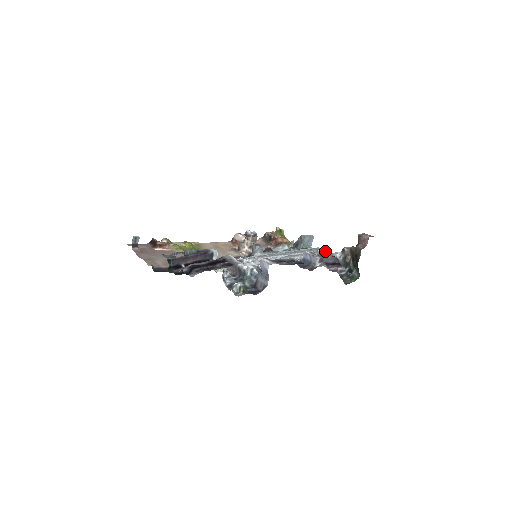
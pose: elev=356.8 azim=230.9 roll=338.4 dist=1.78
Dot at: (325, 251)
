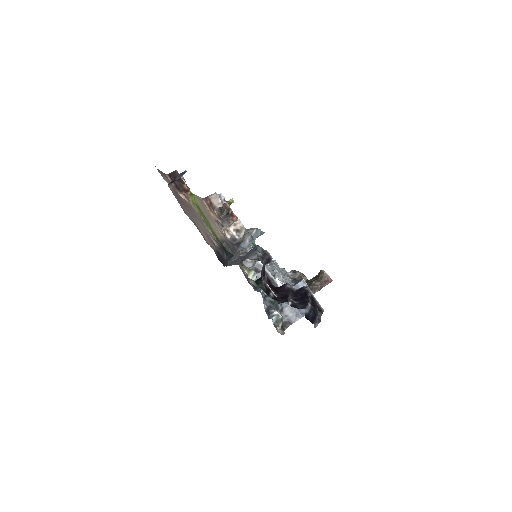
Dot at: occluded
